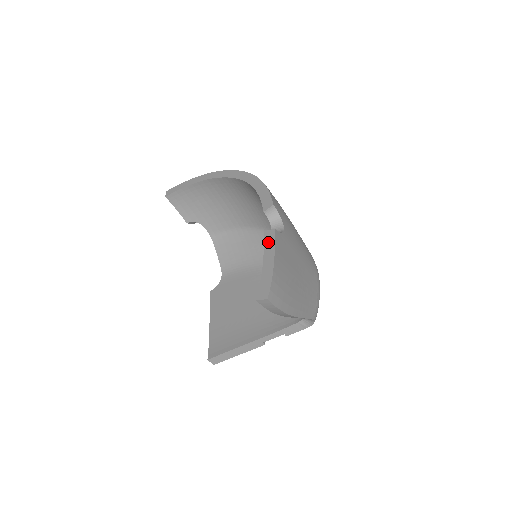
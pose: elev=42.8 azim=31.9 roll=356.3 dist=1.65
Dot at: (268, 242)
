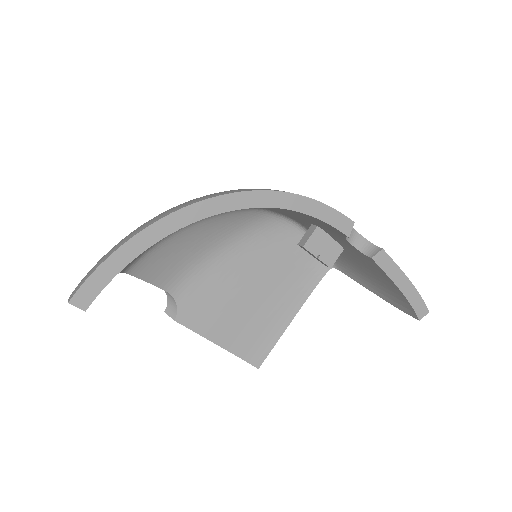
Dot at: (388, 267)
